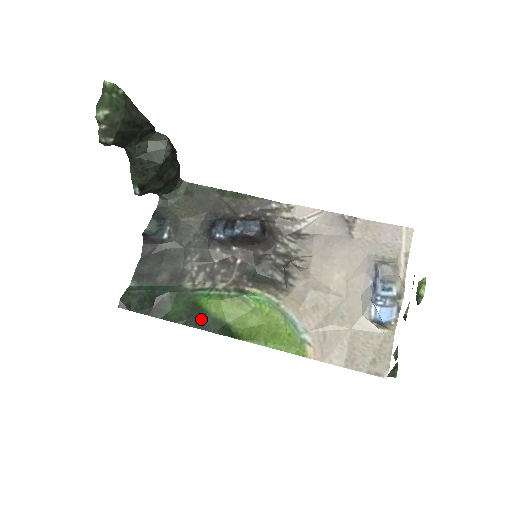
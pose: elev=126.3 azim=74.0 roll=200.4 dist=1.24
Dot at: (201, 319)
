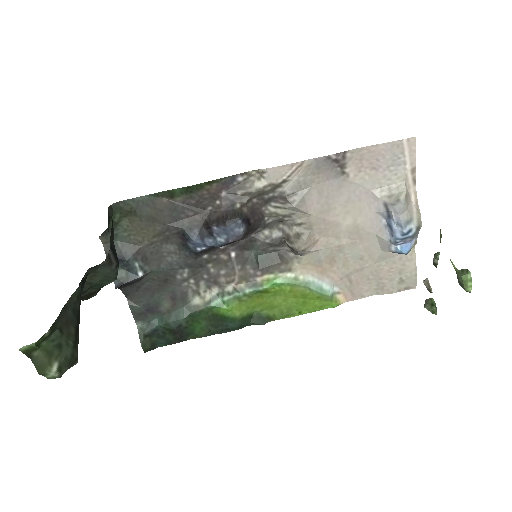
Dot at: (230, 325)
